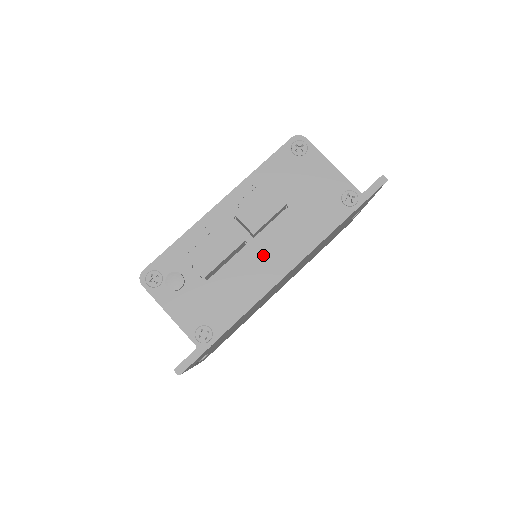
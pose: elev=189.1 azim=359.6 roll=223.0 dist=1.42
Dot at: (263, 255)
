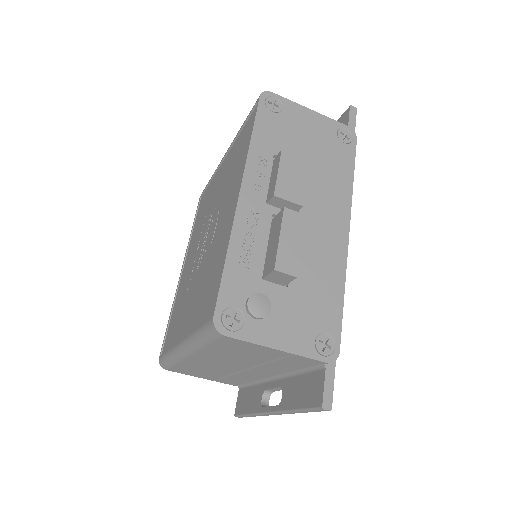
Dot at: (317, 226)
